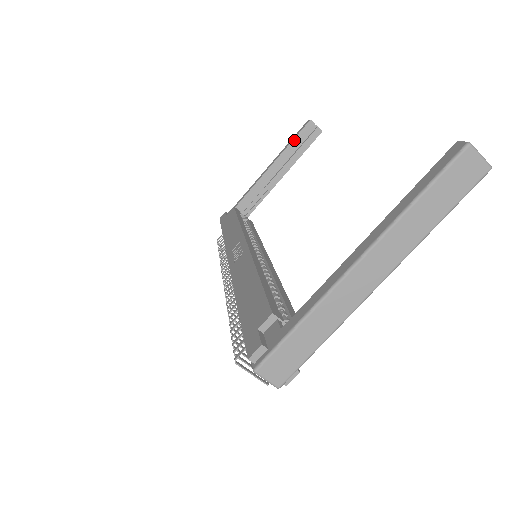
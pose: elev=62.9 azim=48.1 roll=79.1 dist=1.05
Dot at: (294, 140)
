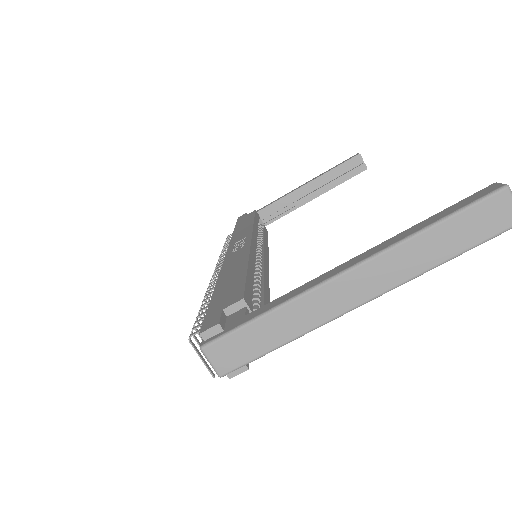
Dot at: (337, 167)
